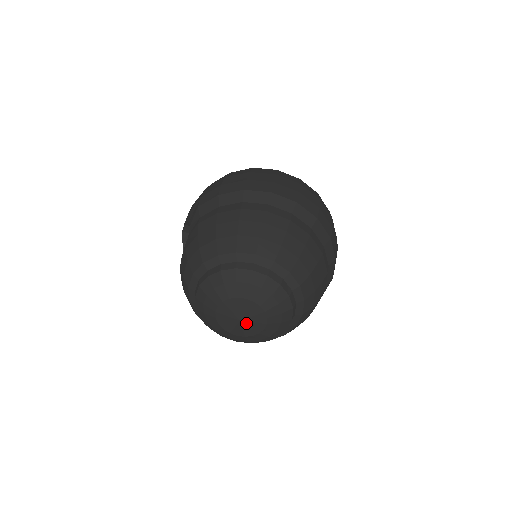
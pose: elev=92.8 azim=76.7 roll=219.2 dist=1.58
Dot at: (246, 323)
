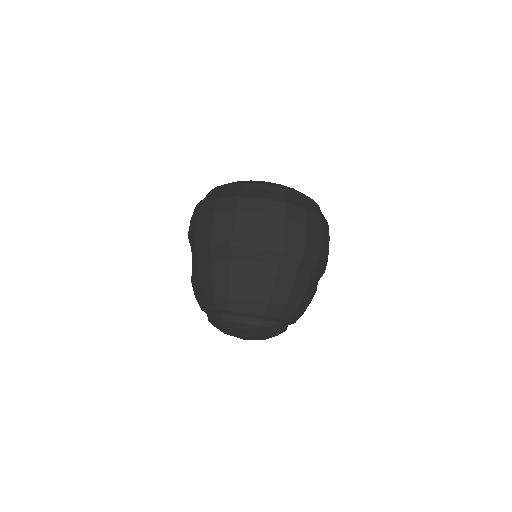
Dot at: occluded
